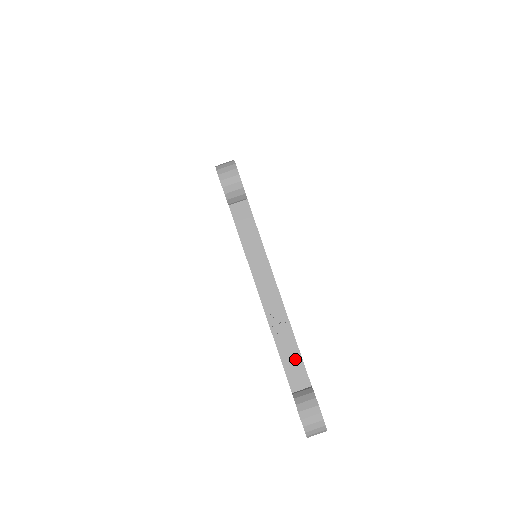
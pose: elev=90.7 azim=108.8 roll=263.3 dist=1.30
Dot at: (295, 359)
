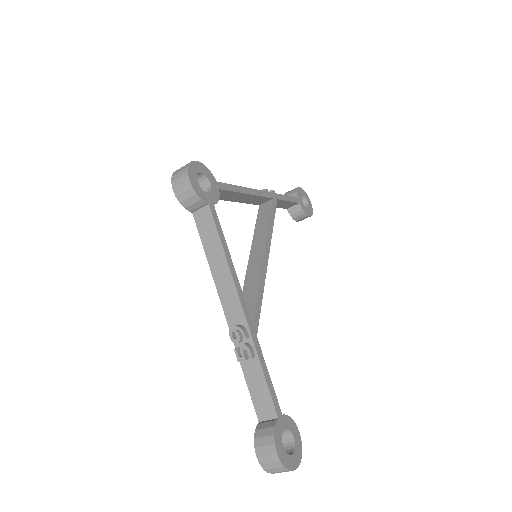
Dot at: (261, 386)
